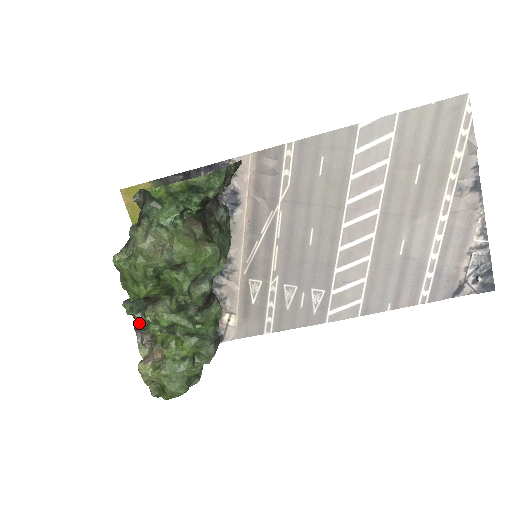
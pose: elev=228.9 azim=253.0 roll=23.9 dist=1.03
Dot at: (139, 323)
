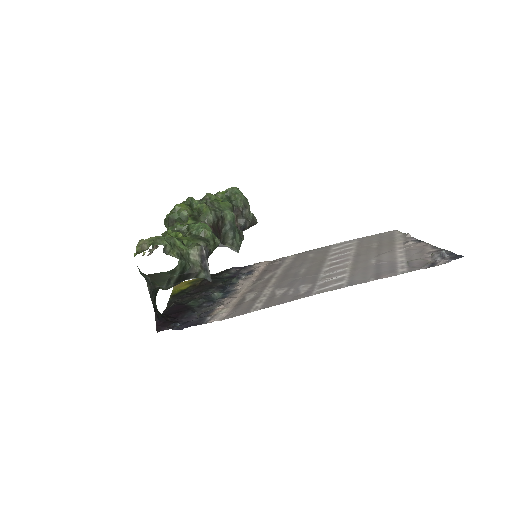
Dot at: occluded
